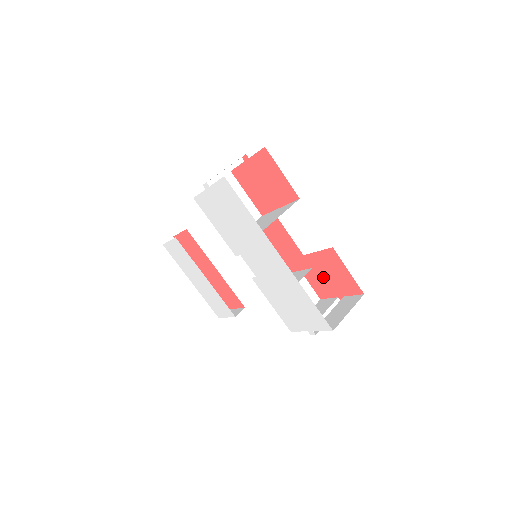
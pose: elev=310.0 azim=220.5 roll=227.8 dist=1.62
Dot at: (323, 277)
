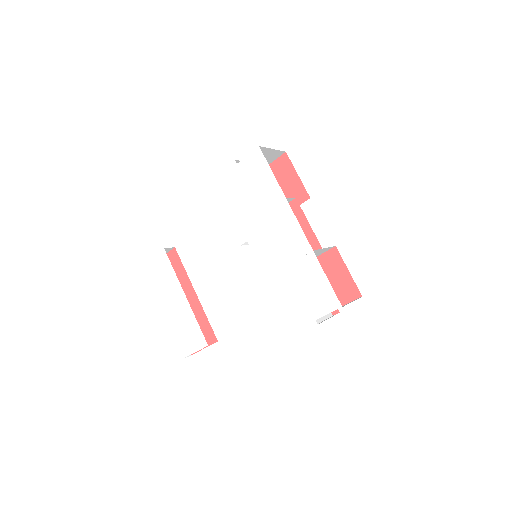
Dot at: occluded
